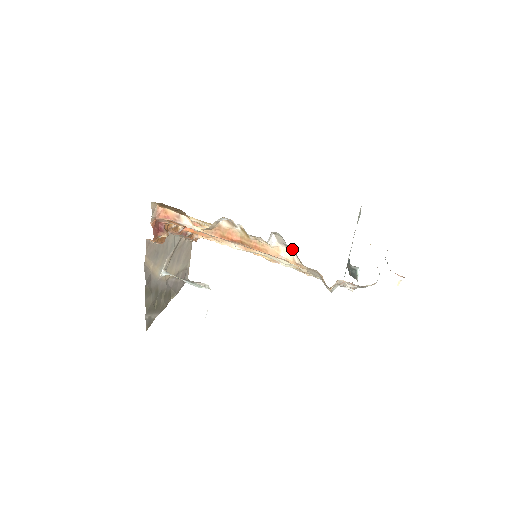
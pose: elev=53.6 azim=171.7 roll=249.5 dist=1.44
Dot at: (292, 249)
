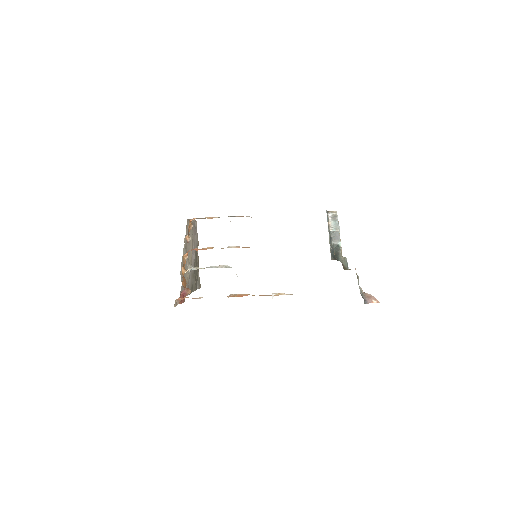
Dot at: (290, 294)
